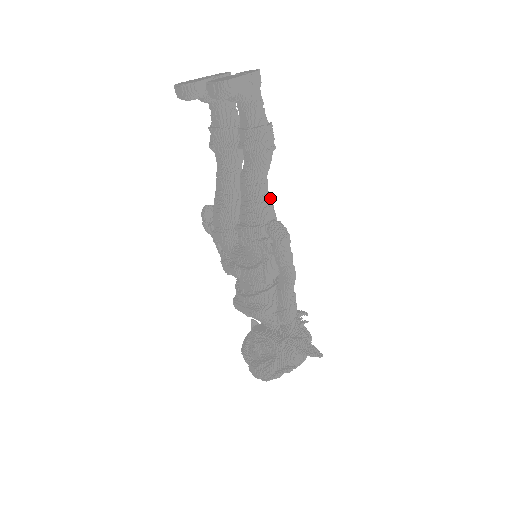
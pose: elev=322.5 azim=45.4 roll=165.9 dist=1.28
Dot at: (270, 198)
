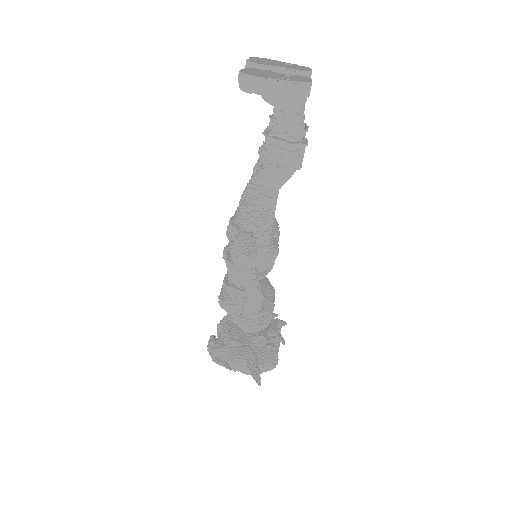
Dot at: (270, 213)
